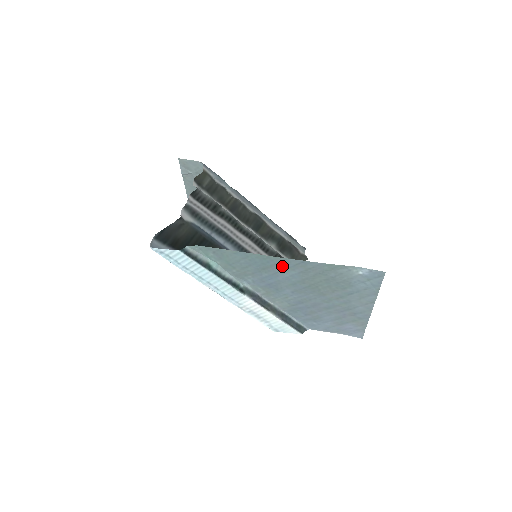
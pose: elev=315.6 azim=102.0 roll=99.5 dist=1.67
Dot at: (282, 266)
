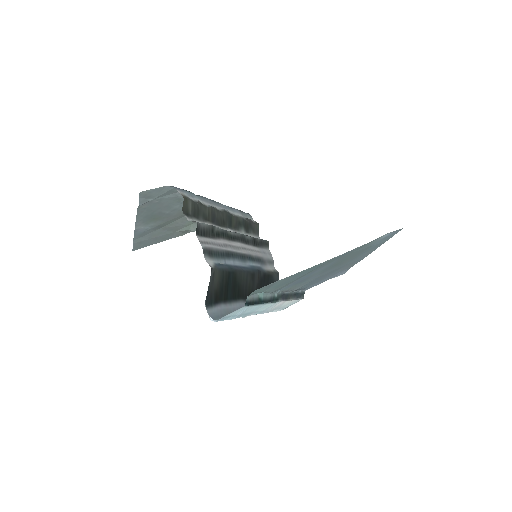
Dot at: (325, 264)
